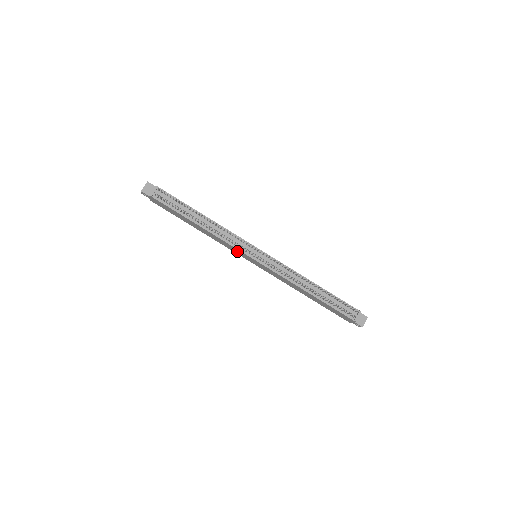
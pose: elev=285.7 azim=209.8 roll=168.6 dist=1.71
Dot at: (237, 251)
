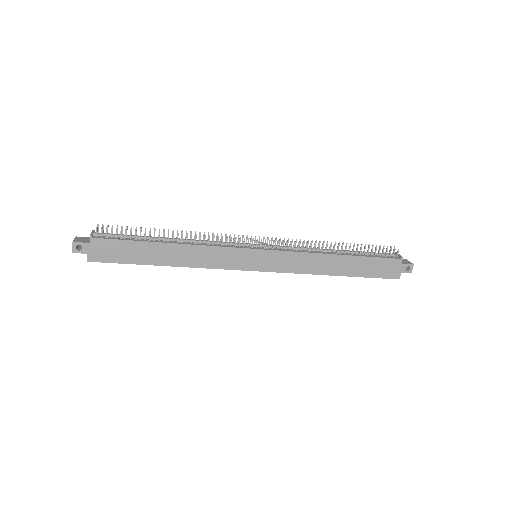
Dot at: (232, 257)
